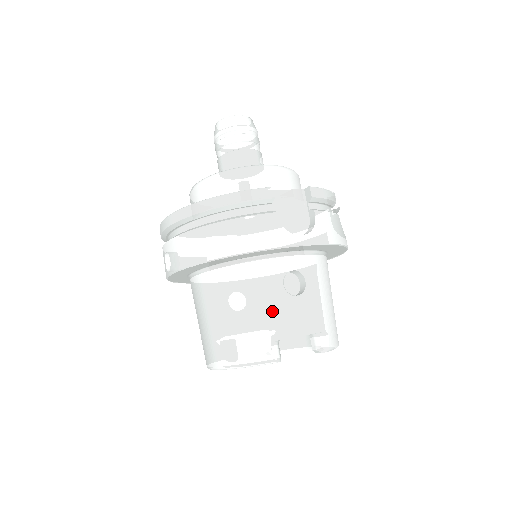
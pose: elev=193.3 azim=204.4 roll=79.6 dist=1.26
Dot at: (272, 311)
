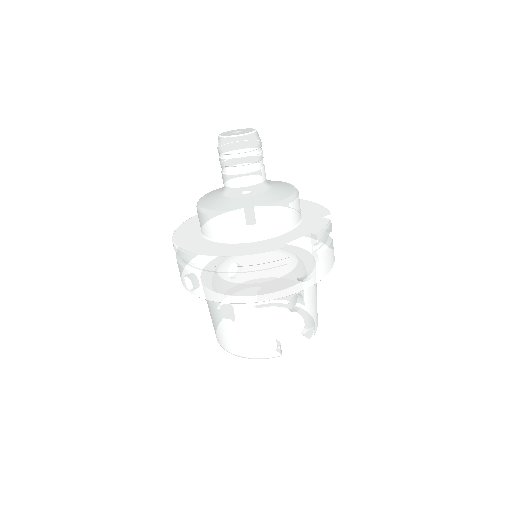
Dot at: (279, 326)
